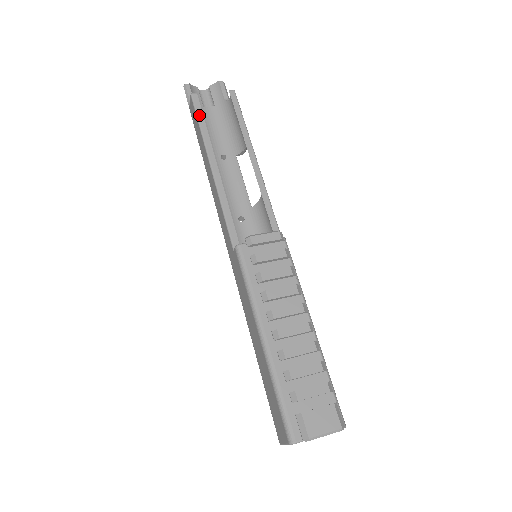
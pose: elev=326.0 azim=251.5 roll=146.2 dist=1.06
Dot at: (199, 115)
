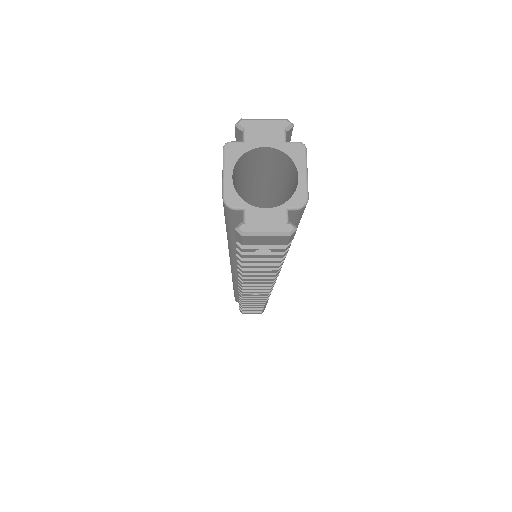
Dot at: occluded
